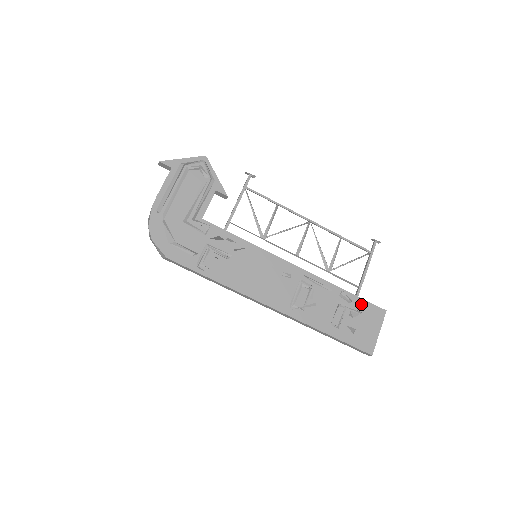
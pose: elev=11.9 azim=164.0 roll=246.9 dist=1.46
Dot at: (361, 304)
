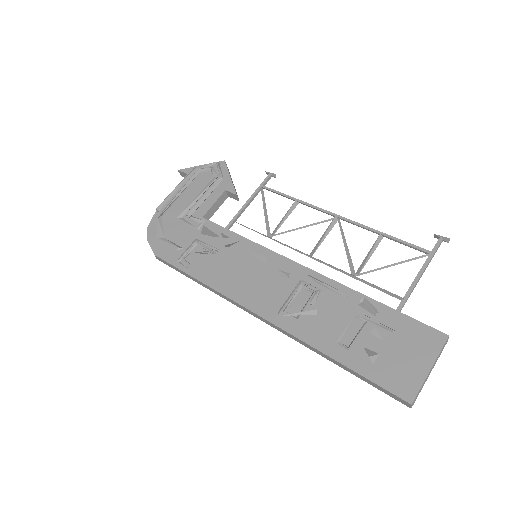
Dot at: (400, 321)
